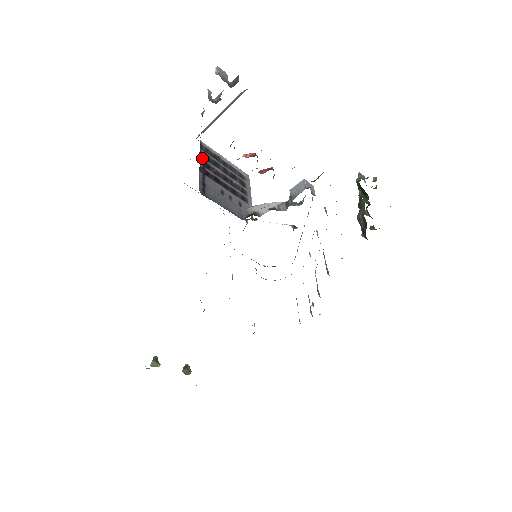
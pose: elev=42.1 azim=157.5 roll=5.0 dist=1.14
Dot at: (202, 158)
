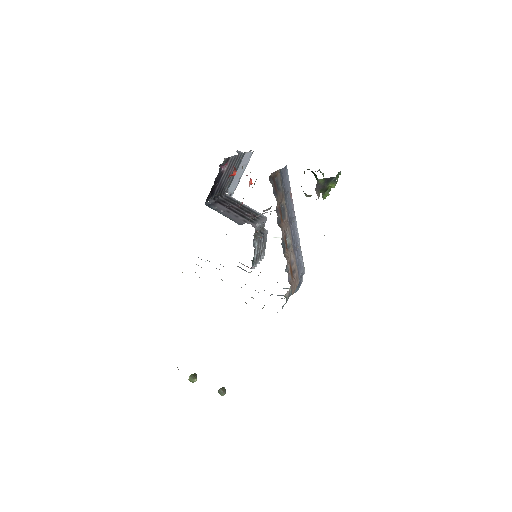
Dot at: (221, 198)
